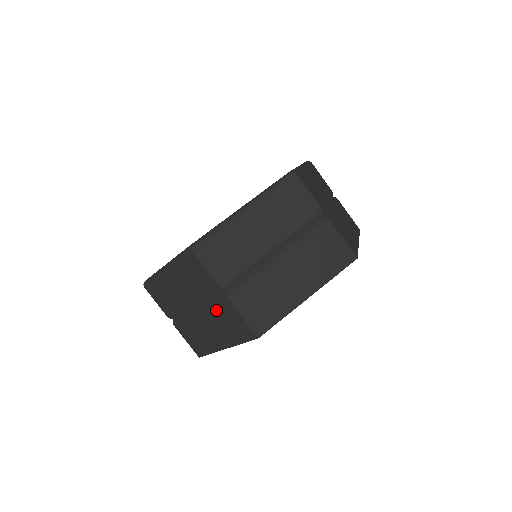
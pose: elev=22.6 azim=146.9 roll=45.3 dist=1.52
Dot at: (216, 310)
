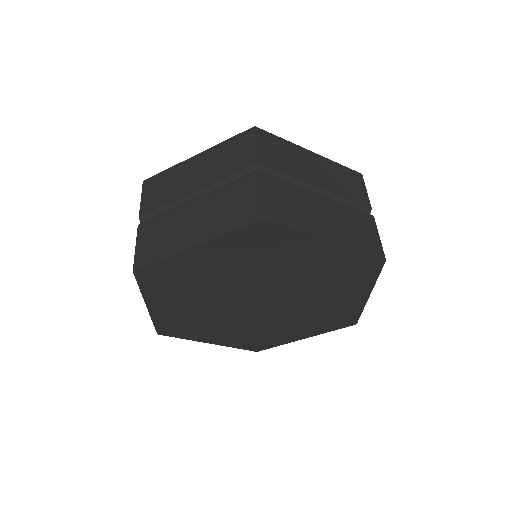
Dot at: (228, 191)
